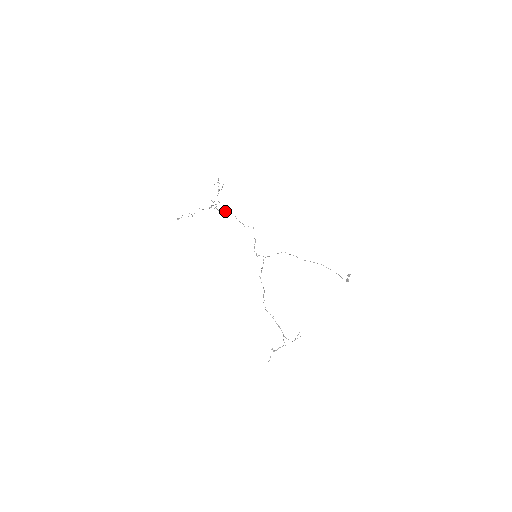
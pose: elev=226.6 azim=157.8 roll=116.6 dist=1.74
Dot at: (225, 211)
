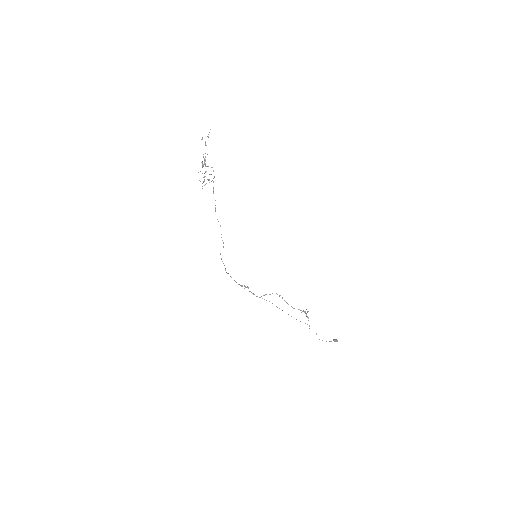
Dot at: occluded
